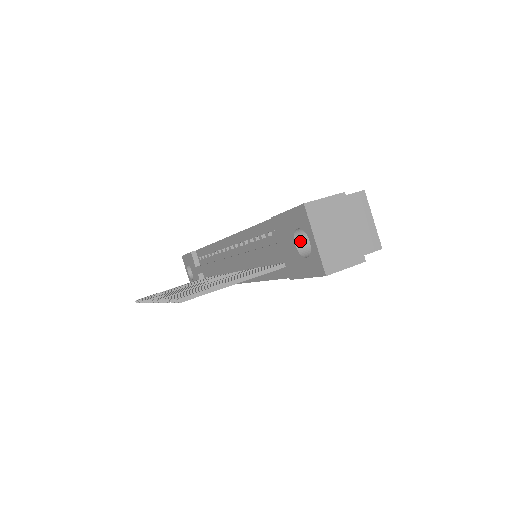
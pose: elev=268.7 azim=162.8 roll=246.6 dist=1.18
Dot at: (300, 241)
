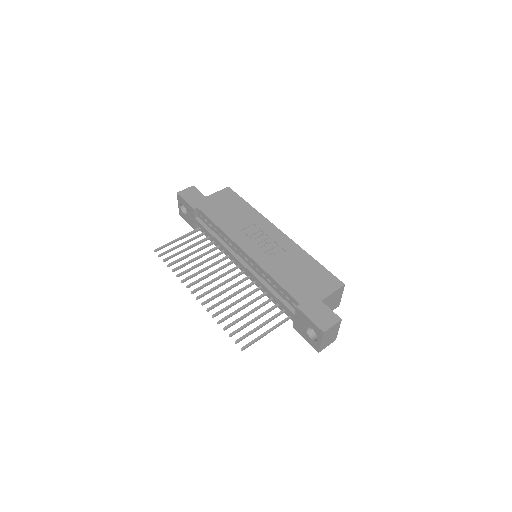
Dot at: occluded
